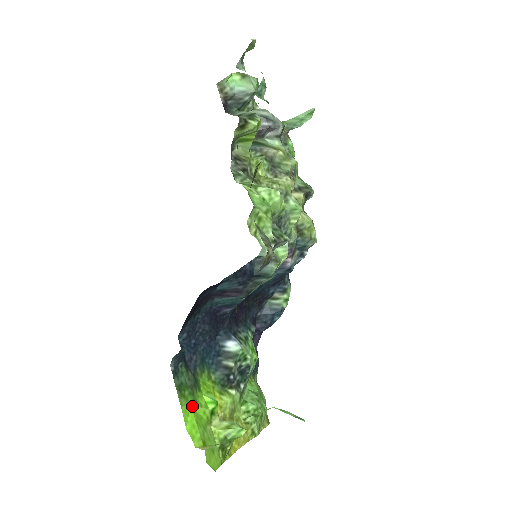
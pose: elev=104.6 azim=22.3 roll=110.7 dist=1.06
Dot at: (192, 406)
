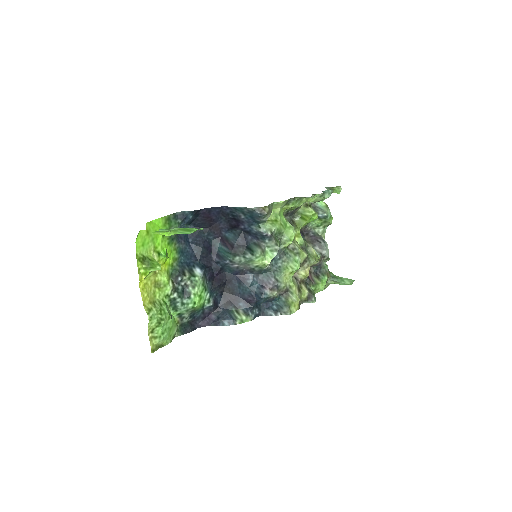
Dot at: occluded
